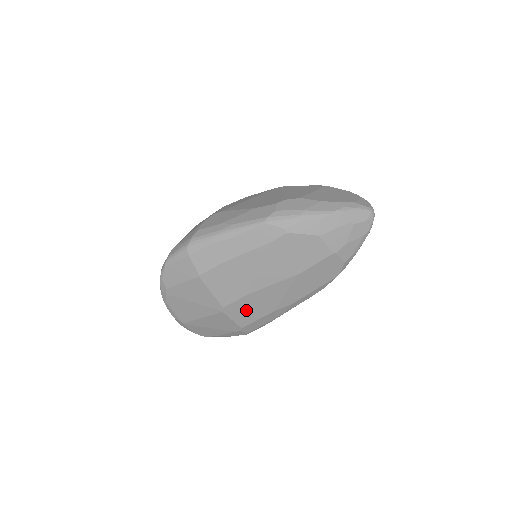
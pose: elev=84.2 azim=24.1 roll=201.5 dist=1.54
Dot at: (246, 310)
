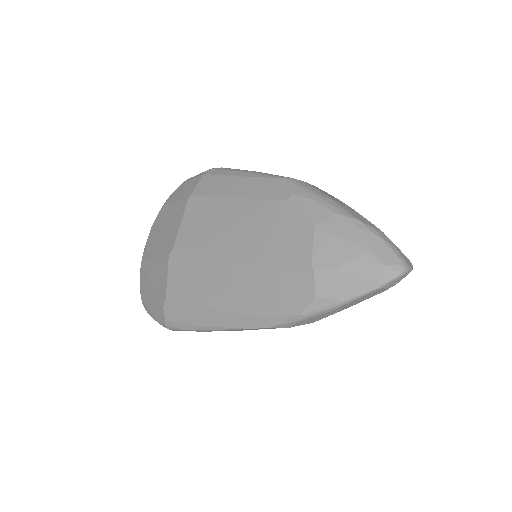
Dot at: (186, 275)
